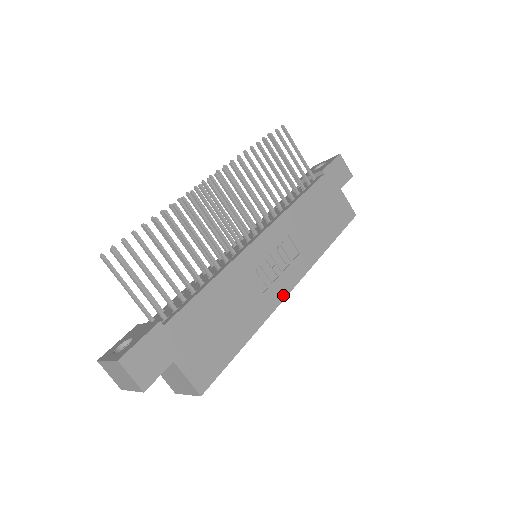
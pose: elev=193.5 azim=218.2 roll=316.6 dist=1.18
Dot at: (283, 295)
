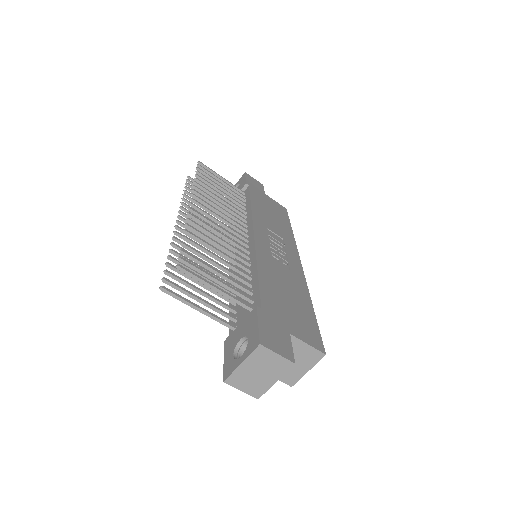
Dot at: (300, 269)
